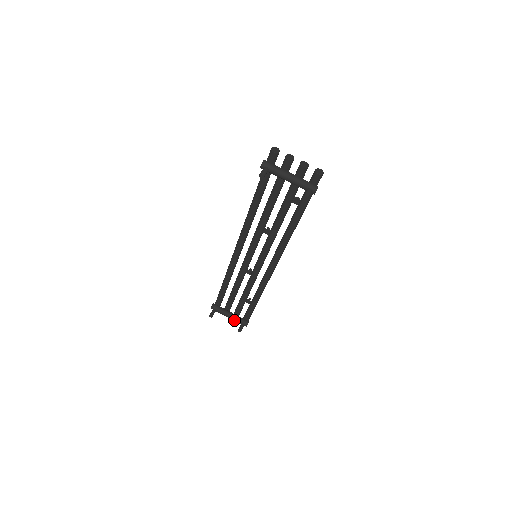
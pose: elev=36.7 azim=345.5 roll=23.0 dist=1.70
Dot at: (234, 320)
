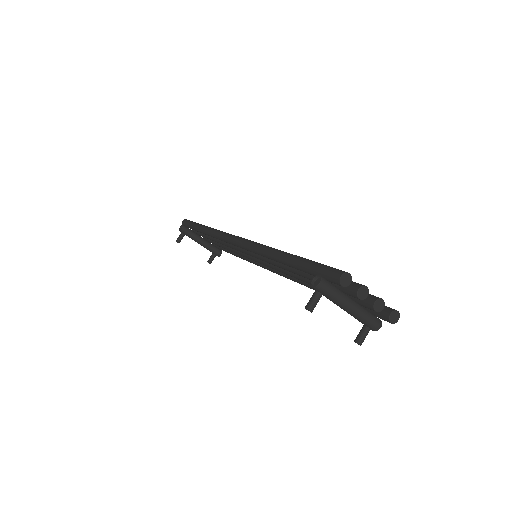
Dot at: occluded
